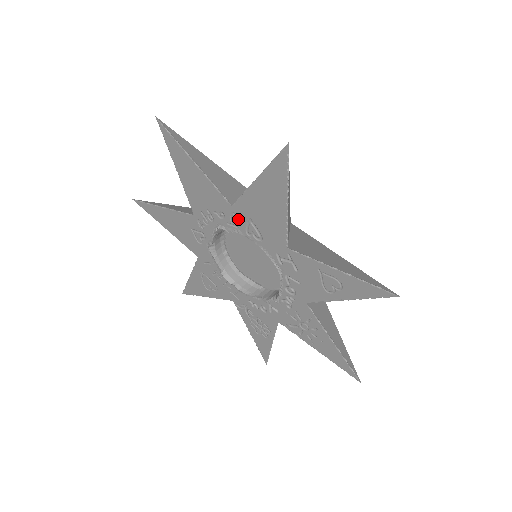
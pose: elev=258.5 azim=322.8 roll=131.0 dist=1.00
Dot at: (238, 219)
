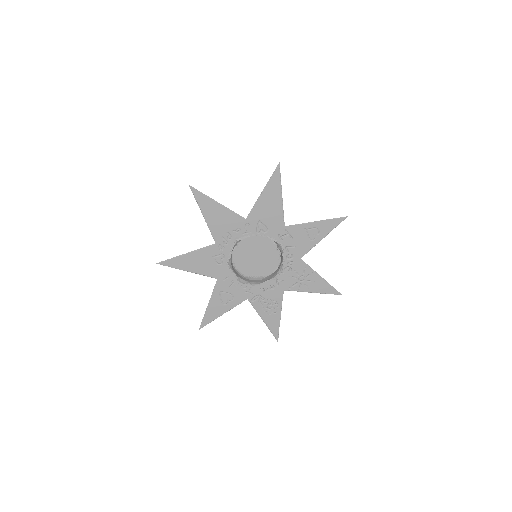
Dot at: (251, 226)
